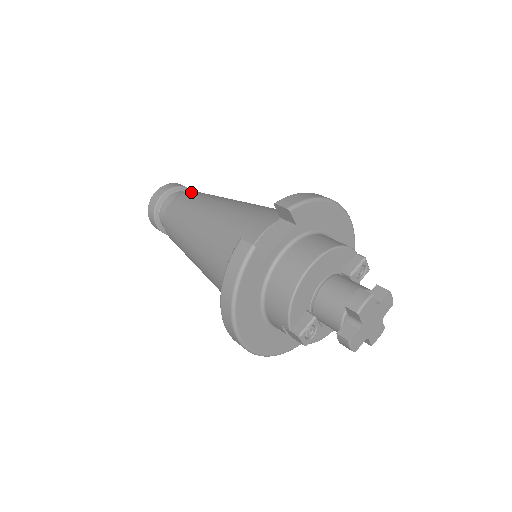
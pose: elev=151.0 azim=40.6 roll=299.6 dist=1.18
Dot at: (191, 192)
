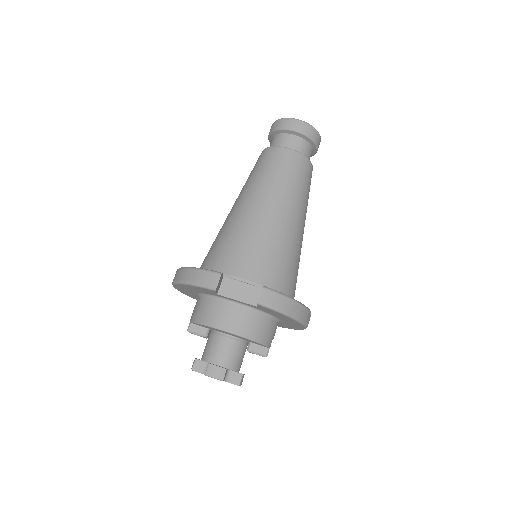
Dot at: (302, 161)
